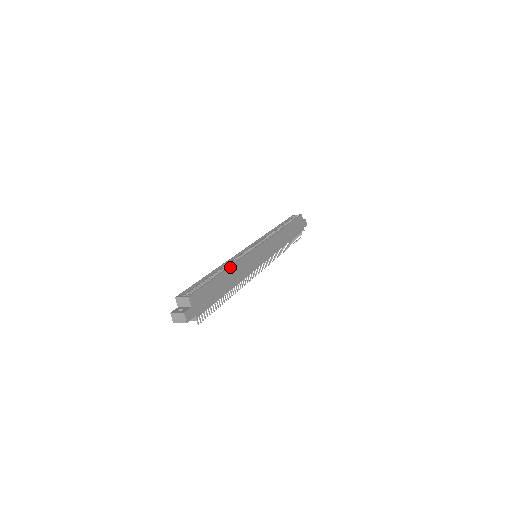
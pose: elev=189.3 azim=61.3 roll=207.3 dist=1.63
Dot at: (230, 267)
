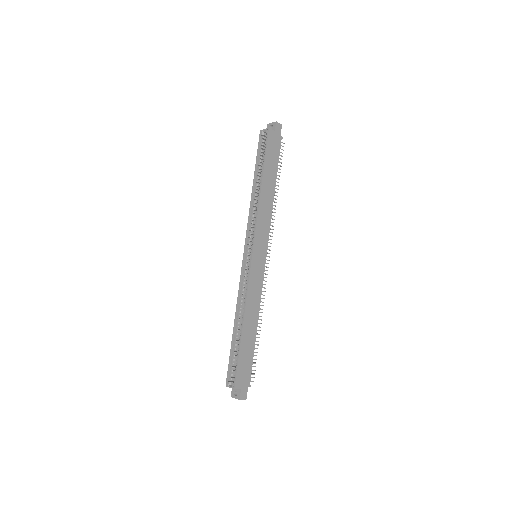
Dot at: (244, 317)
